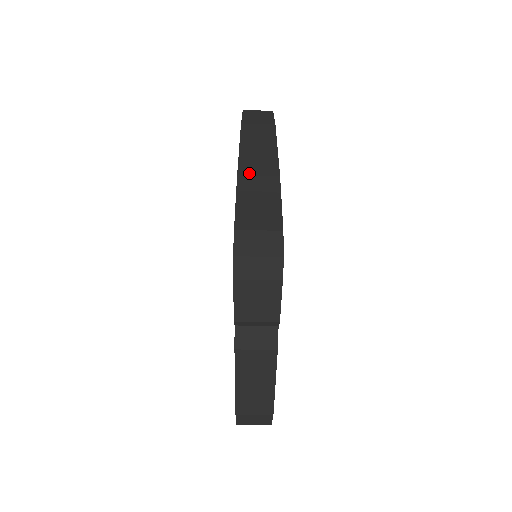
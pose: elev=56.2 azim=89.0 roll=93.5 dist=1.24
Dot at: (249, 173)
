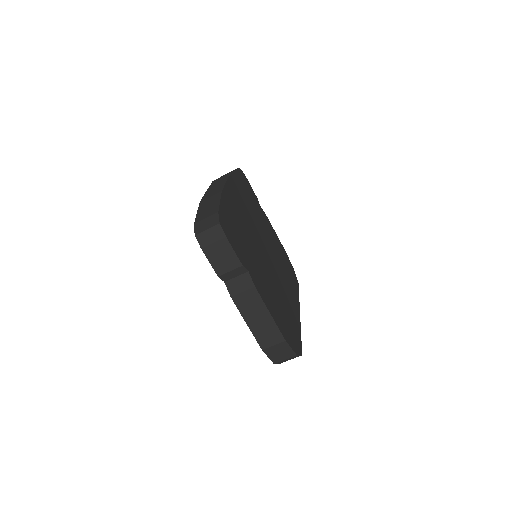
Dot at: (206, 198)
